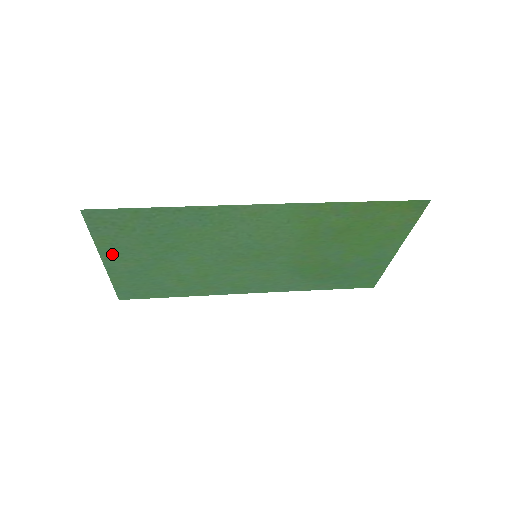
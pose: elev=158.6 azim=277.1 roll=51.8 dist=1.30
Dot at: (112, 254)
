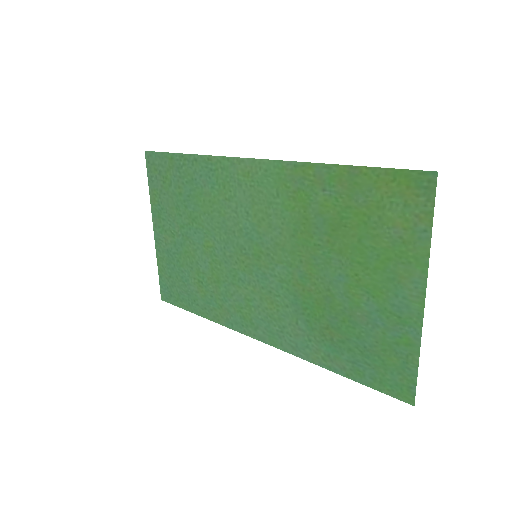
Dot at: (159, 219)
